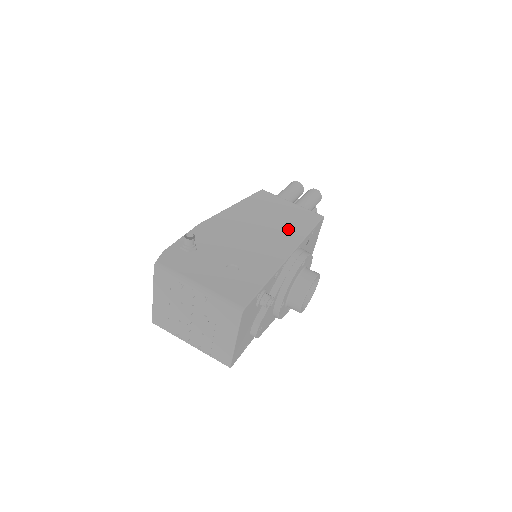
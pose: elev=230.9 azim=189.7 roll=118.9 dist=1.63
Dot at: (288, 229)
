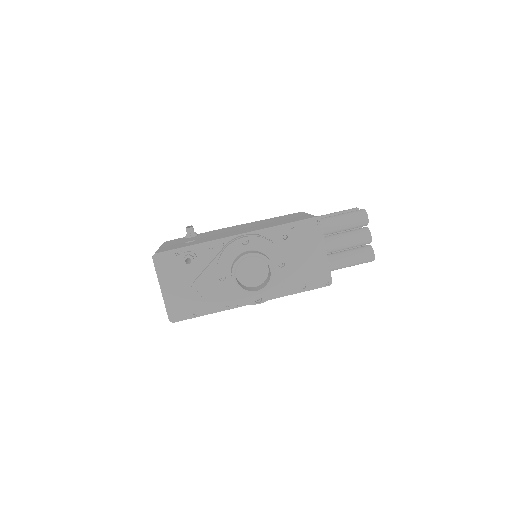
Dot at: (268, 225)
